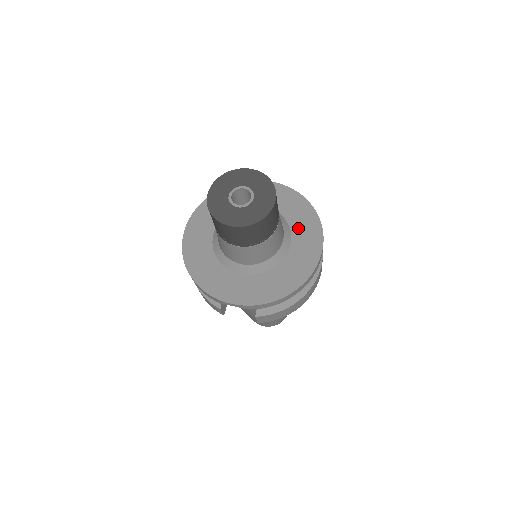
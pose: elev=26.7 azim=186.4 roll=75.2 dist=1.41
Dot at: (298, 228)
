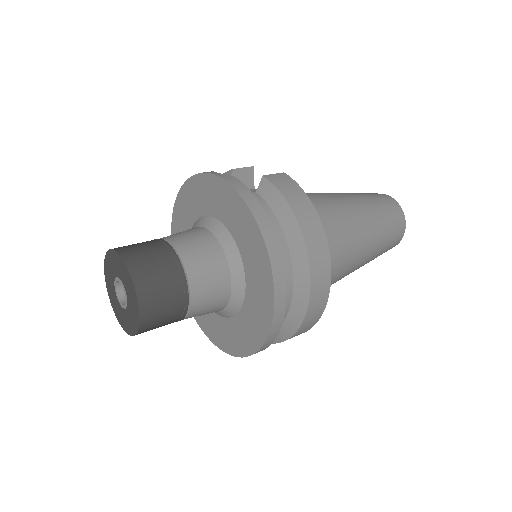
Dot at: (247, 258)
